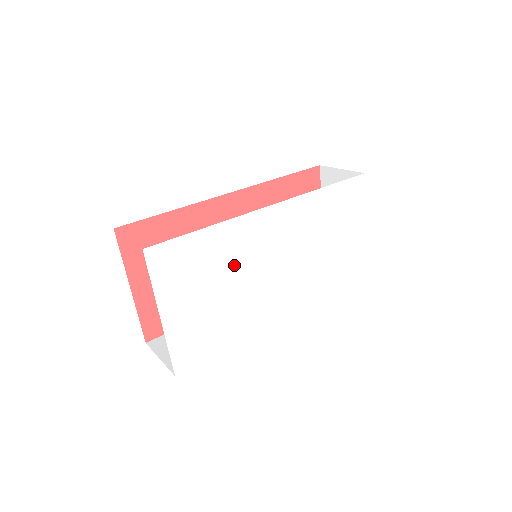
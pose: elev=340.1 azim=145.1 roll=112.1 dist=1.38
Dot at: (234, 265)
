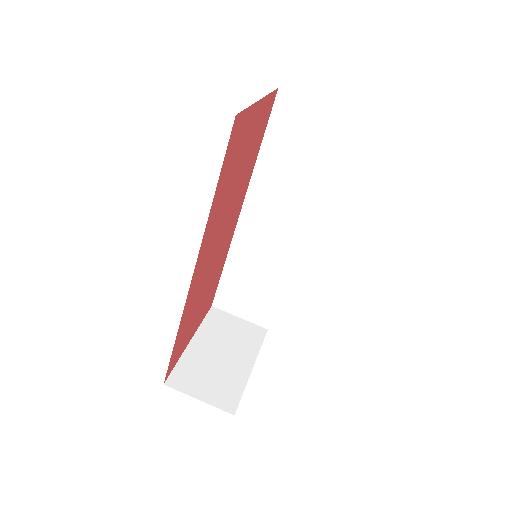
Dot at: occluded
